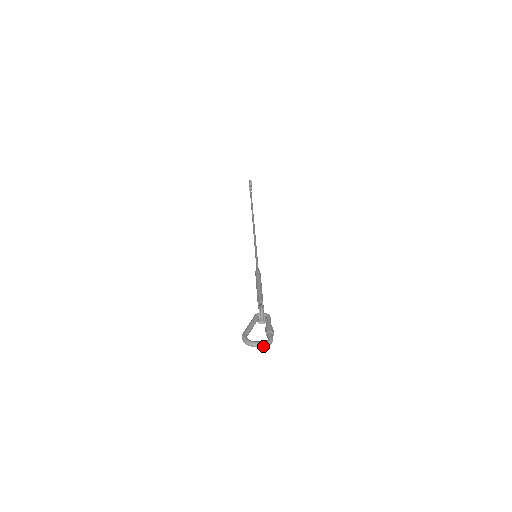
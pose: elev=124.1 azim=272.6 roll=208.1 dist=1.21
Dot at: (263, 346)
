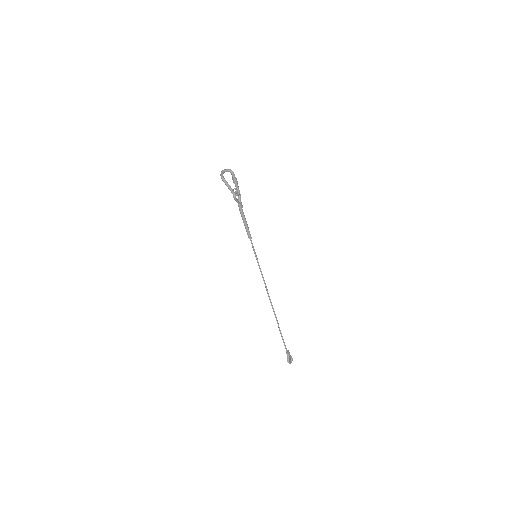
Dot at: (228, 170)
